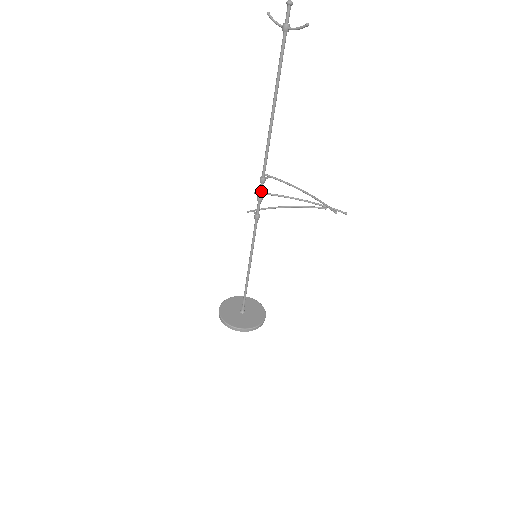
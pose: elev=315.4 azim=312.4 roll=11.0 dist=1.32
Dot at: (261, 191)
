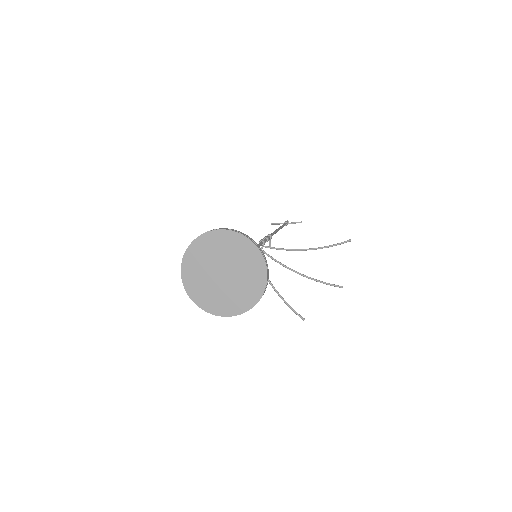
Dot at: (268, 237)
